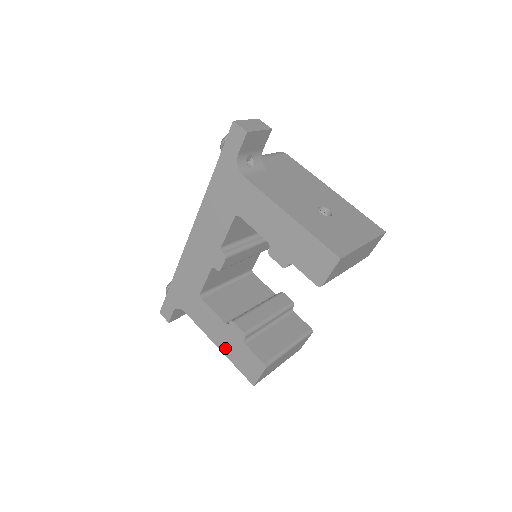
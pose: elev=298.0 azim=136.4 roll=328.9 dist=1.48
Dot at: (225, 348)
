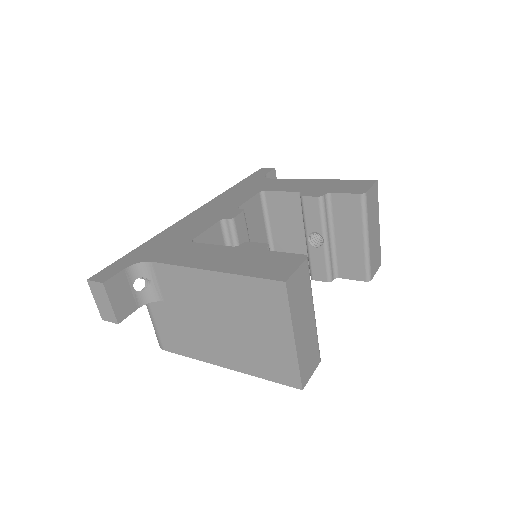
Dot at: (228, 266)
